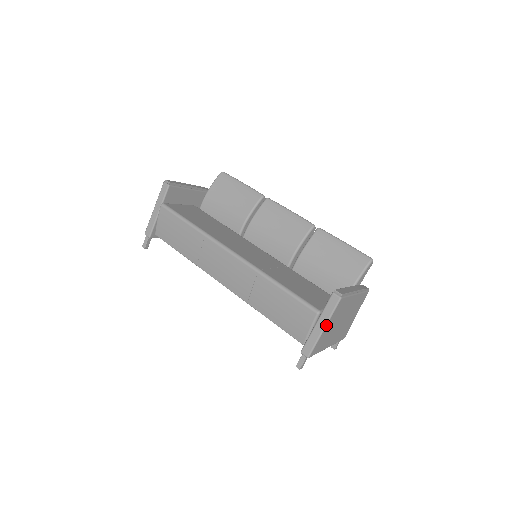
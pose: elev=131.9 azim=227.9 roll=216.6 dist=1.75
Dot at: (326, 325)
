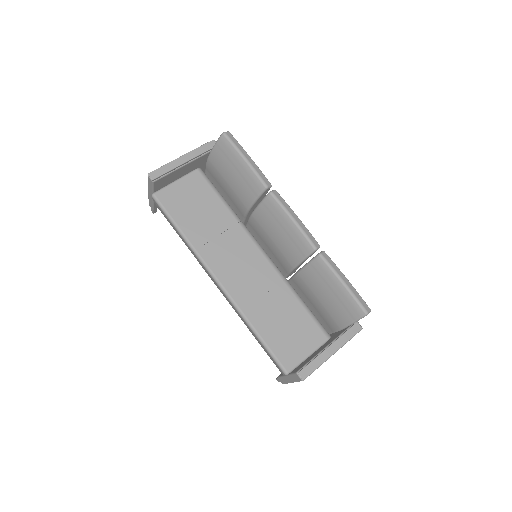
Dot at: (293, 382)
